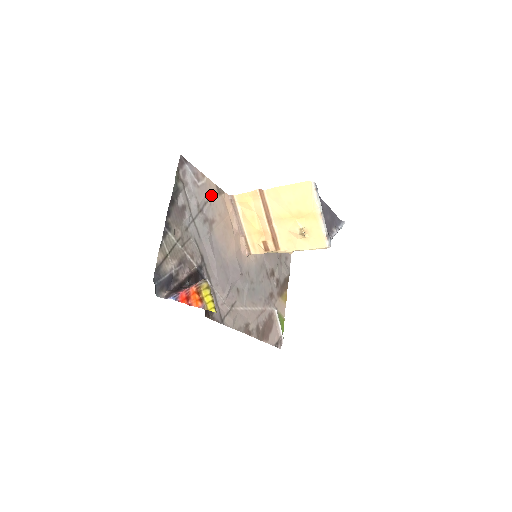
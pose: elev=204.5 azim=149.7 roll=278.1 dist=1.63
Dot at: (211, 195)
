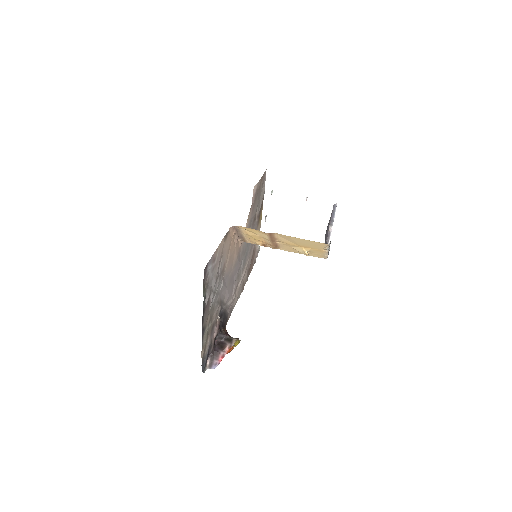
Dot at: (222, 251)
